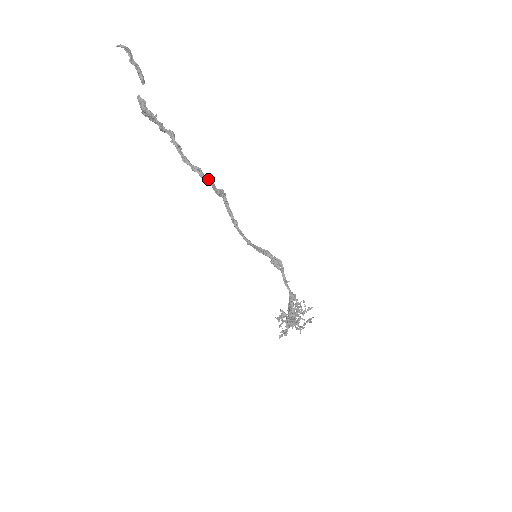
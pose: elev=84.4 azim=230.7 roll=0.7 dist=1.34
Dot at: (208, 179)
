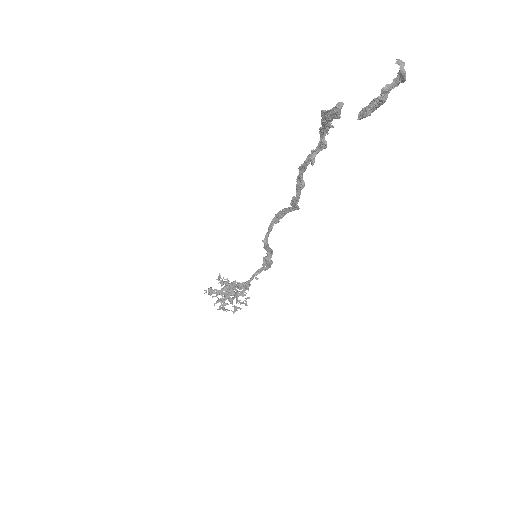
Dot at: (299, 195)
